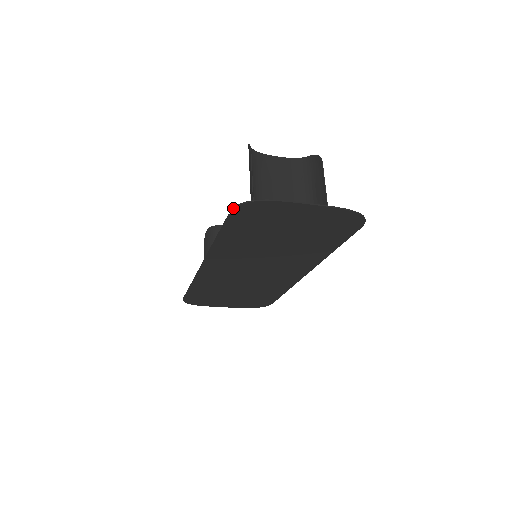
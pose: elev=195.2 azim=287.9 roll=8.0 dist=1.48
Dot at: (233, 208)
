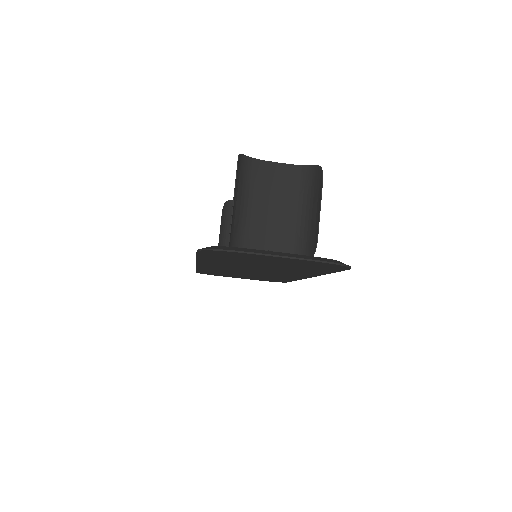
Dot at: (198, 250)
